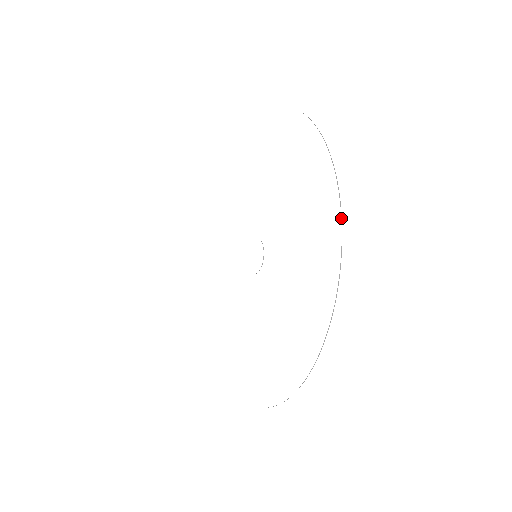
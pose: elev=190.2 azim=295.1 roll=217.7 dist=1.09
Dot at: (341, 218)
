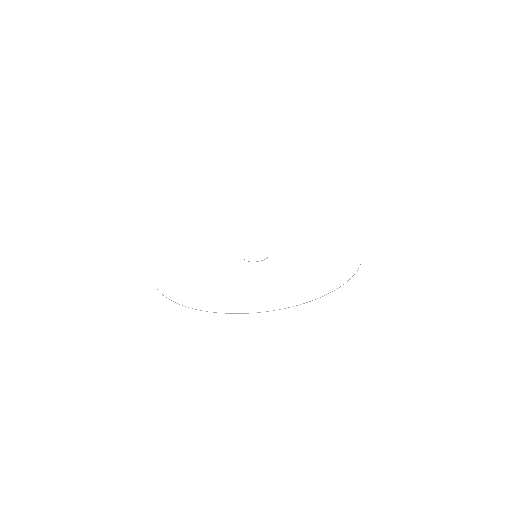
Dot at: occluded
